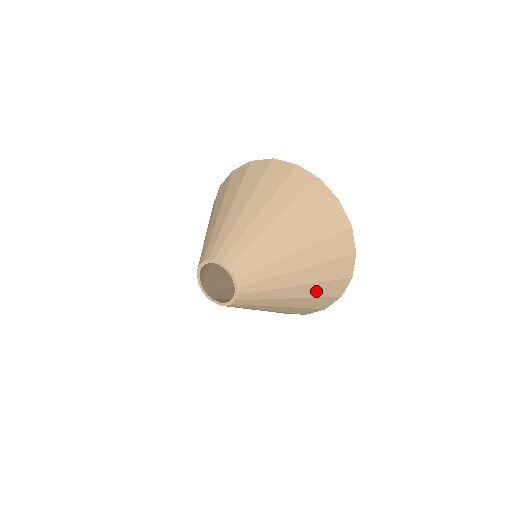
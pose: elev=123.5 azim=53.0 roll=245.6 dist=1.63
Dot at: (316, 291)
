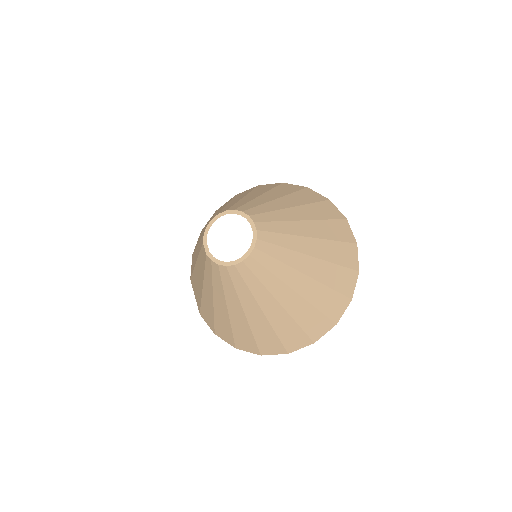
Dot at: (261, 331)
